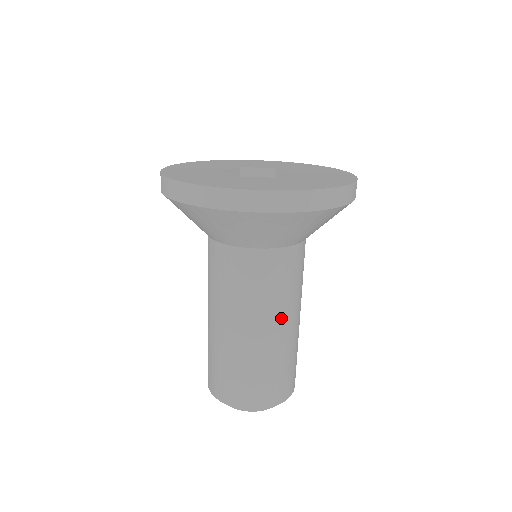
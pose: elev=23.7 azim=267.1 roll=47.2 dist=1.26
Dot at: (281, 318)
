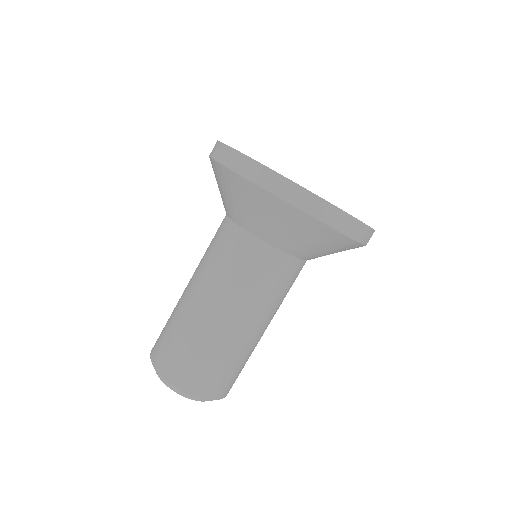
Dot at: (264, 320)
